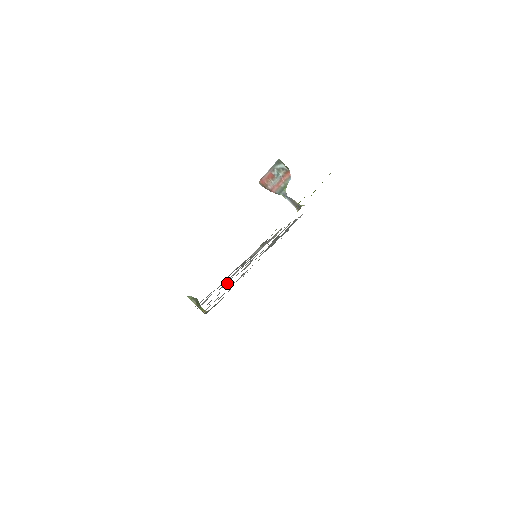
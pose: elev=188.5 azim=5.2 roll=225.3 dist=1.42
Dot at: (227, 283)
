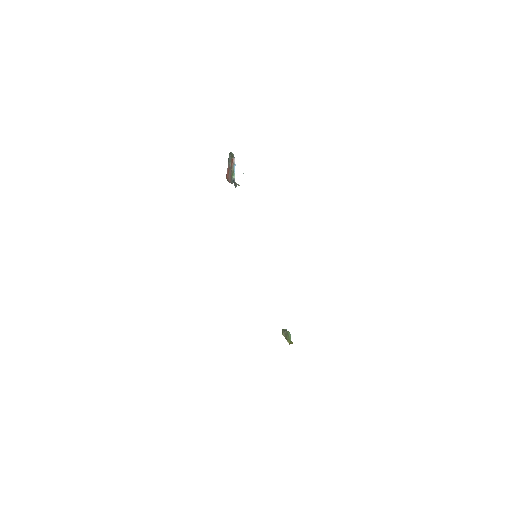
Dot at: occluded
